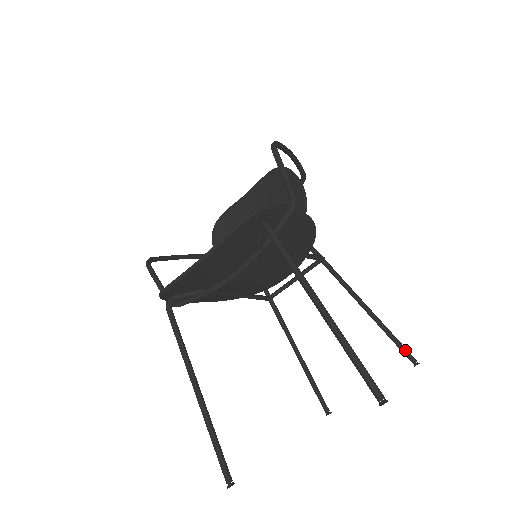
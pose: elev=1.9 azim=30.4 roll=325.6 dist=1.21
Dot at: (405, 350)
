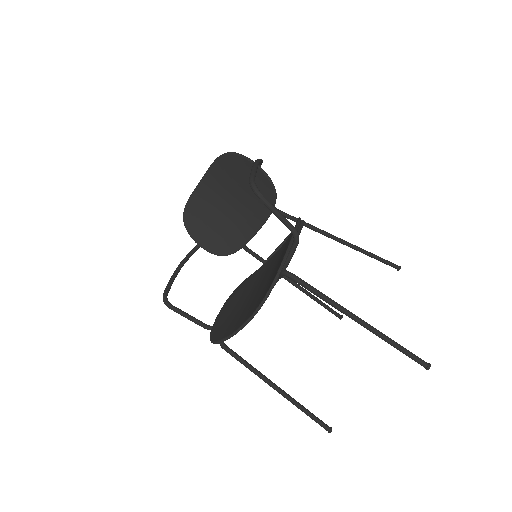
Dot at: (389, 263)
